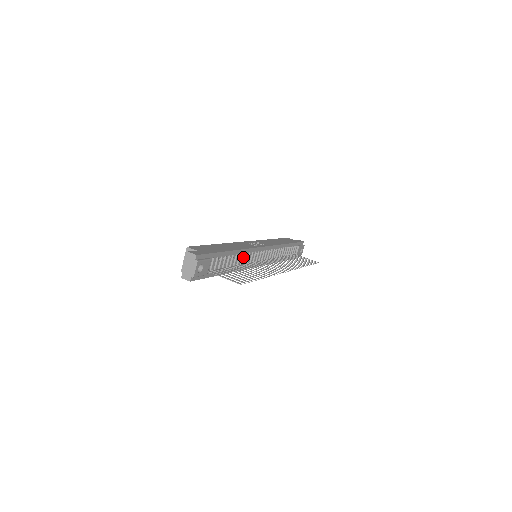
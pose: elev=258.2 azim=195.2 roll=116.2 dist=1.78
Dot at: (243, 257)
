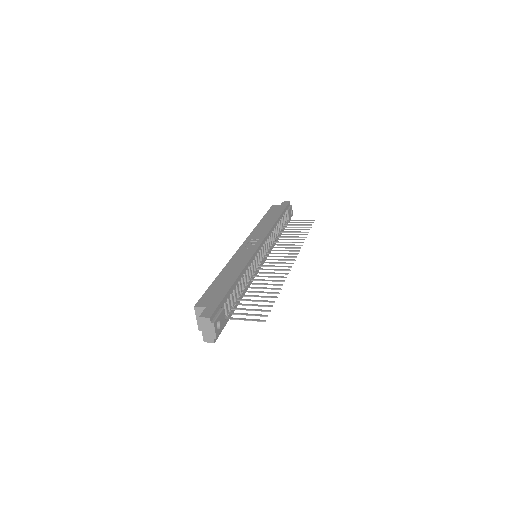
Dot at: (247, 273)
